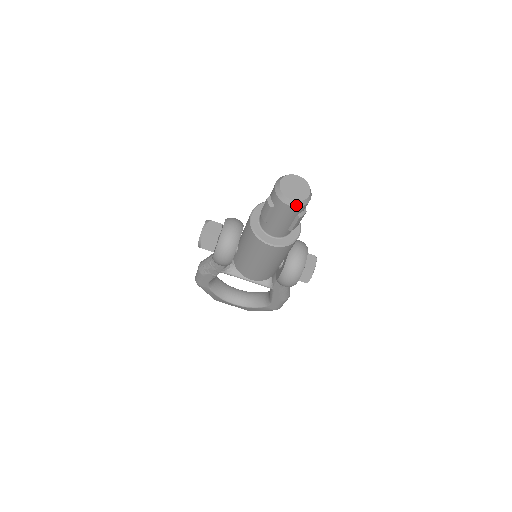
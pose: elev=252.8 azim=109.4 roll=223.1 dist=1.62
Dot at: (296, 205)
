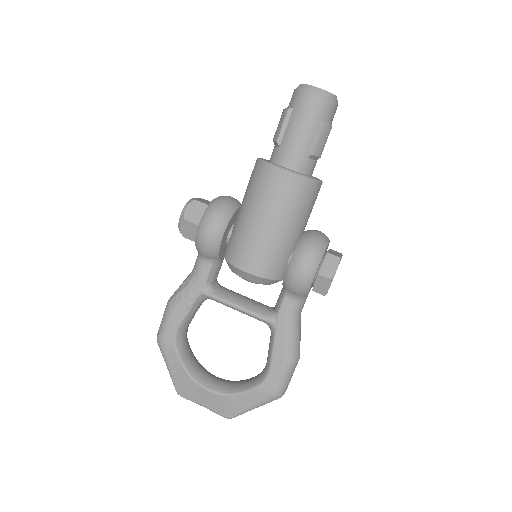
Dot at: (321, 94)
